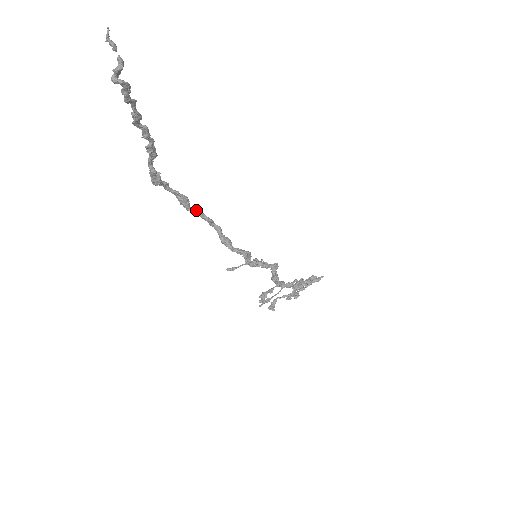
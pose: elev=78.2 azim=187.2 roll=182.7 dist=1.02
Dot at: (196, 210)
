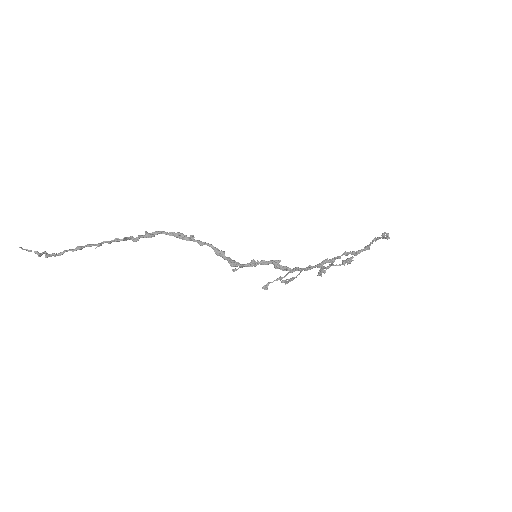
Dot at: (190, 239)
